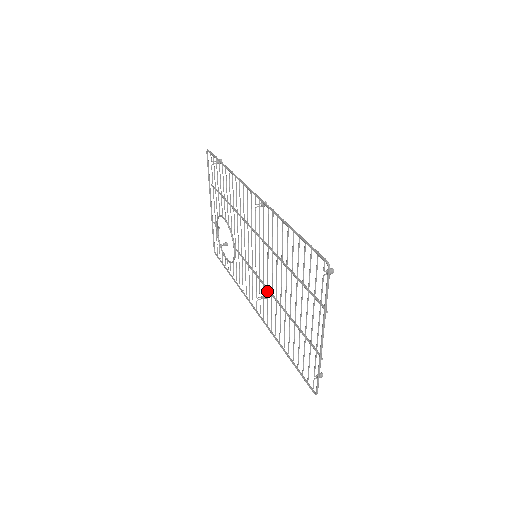
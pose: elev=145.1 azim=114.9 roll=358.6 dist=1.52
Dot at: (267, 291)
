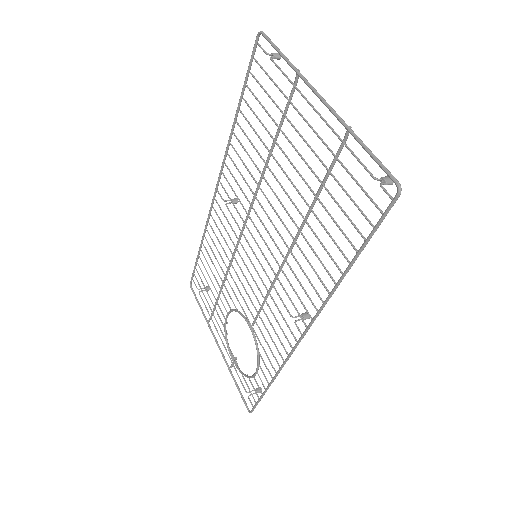
Dot at: occluded
